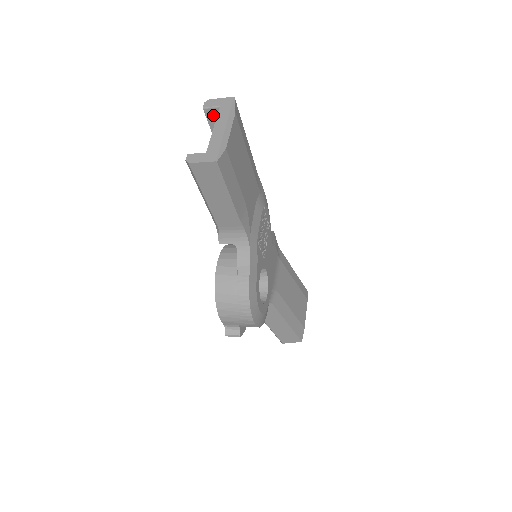
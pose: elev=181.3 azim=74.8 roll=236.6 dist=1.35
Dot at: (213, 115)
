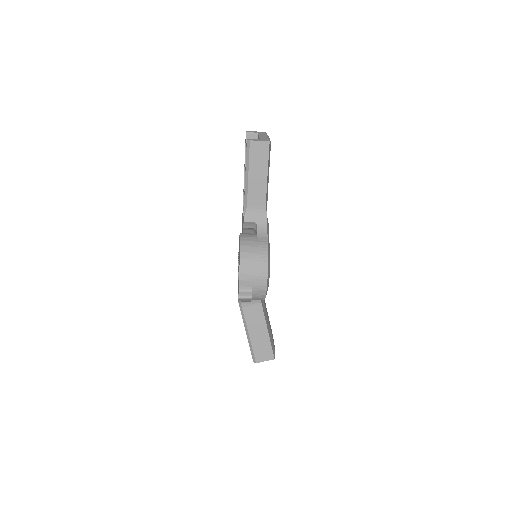
Dot at: occluded
